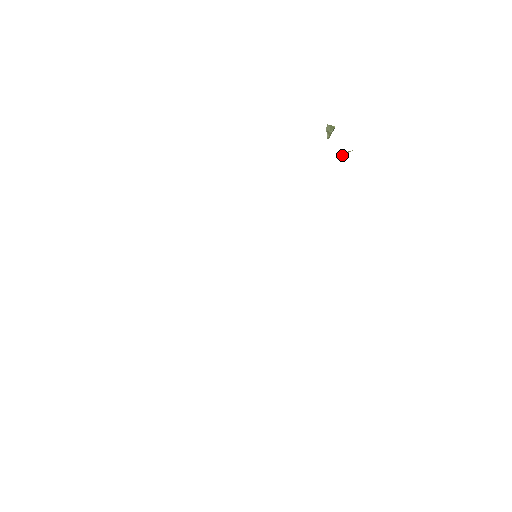
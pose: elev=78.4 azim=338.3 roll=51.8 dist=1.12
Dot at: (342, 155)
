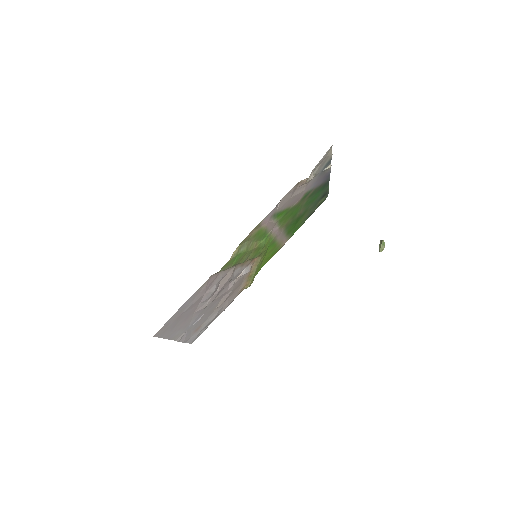
Dot at: (310, 180)
